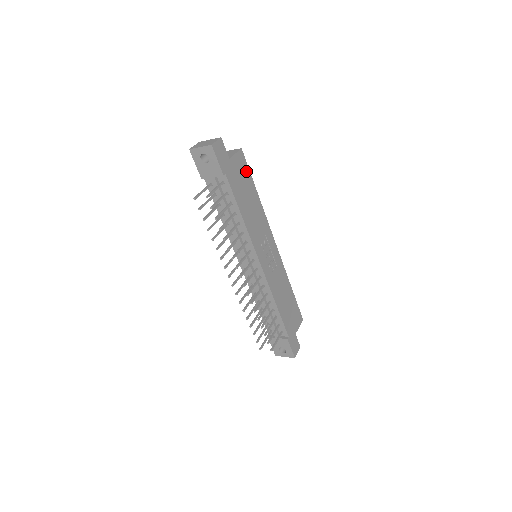
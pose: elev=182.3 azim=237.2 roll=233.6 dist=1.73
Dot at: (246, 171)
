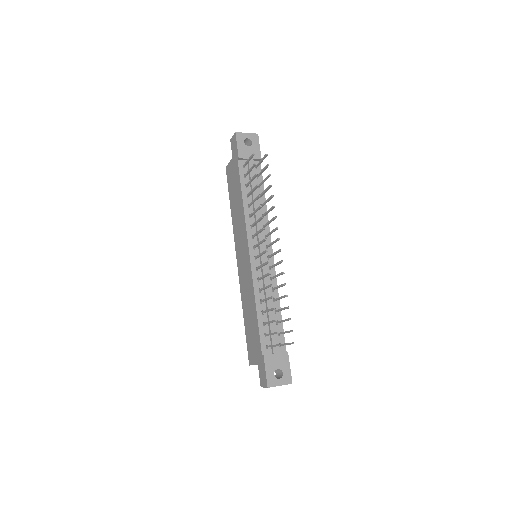
Dot at: occluded
